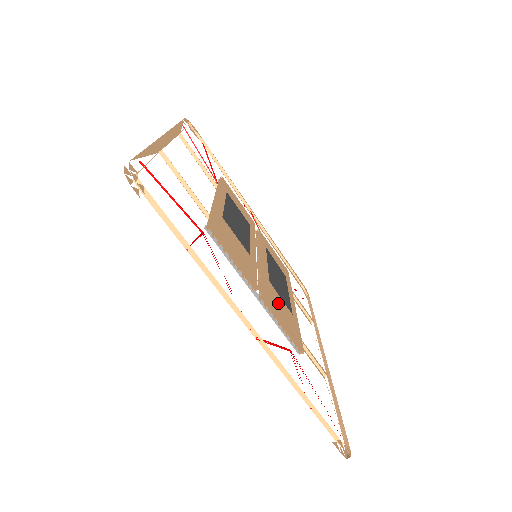
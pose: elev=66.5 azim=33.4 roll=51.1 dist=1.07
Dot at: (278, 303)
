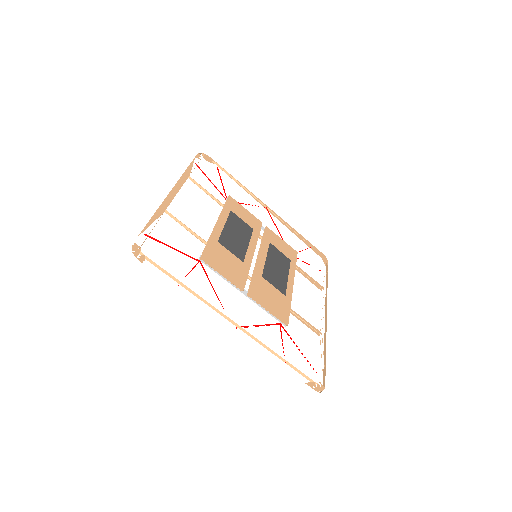
Dot at: (268, 292)
